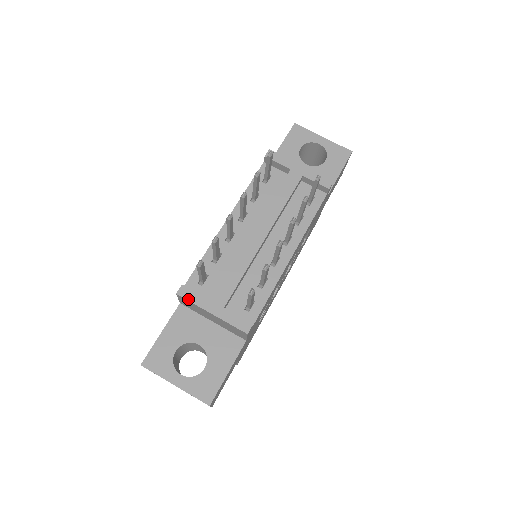
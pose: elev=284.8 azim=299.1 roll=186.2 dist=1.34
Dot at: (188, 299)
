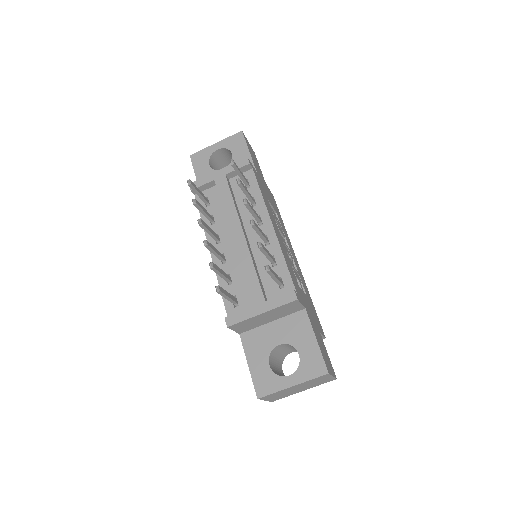
Dot at: (238, 322)
